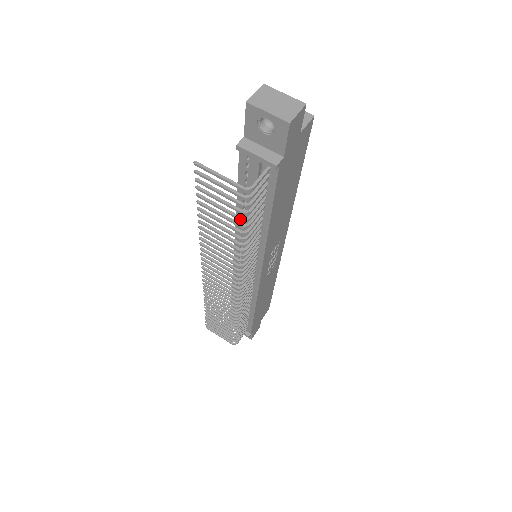
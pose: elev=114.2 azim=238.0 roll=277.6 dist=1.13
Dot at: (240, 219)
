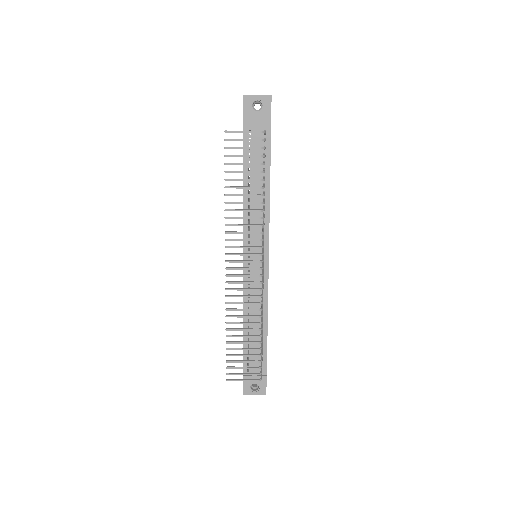
Dot at: (260, 164)
